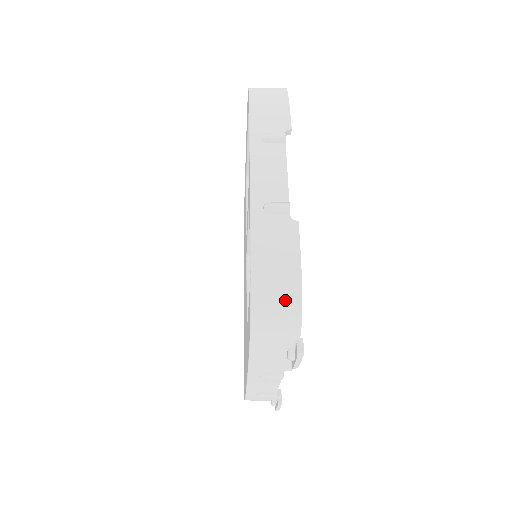
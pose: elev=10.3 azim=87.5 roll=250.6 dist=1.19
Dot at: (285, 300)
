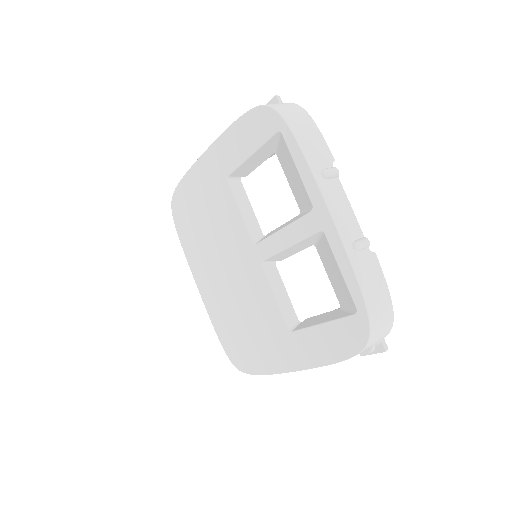
Dot at: (386, 319)
